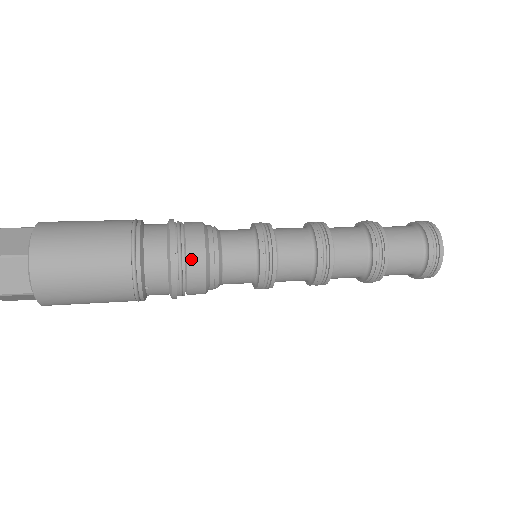
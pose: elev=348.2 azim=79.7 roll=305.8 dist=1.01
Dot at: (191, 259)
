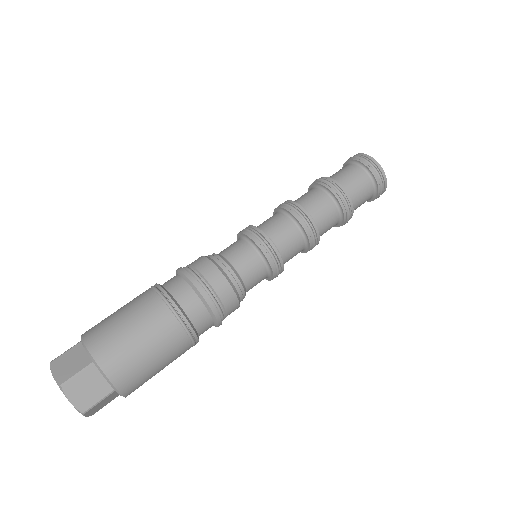
Dot at: (229, 310)
